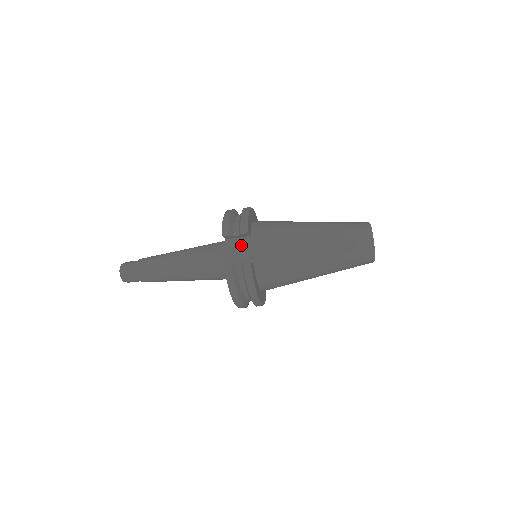
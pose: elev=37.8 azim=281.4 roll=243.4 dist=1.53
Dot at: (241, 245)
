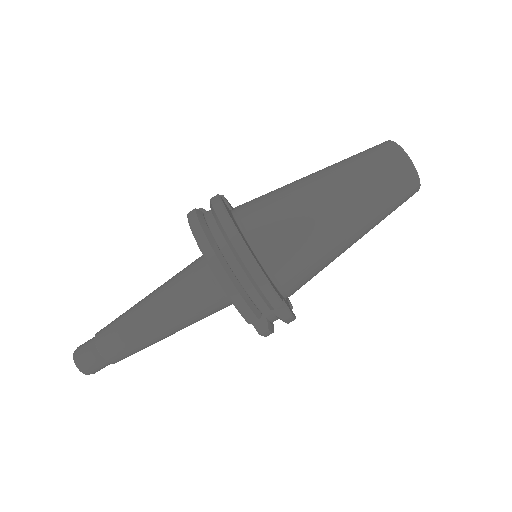
Dot at: occluded
